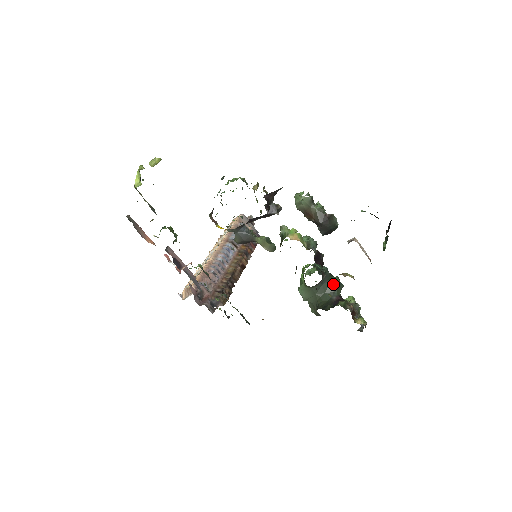
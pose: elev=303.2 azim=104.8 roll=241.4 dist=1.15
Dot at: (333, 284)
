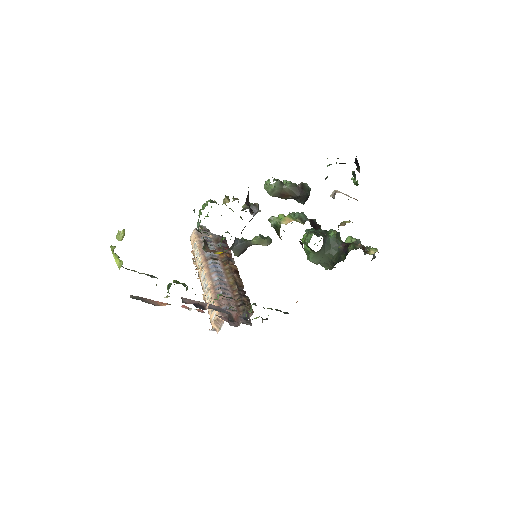
Dot at: (332, 237)
